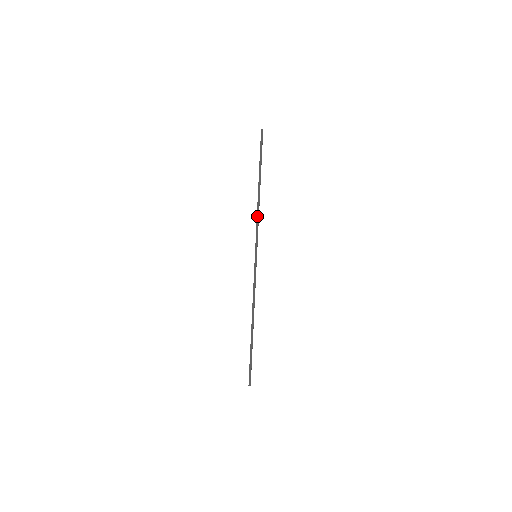
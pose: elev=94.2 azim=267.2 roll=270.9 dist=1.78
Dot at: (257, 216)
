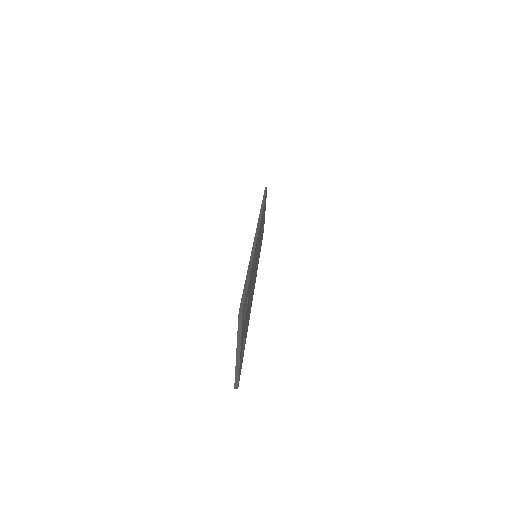
Dot at: (260, 212)
